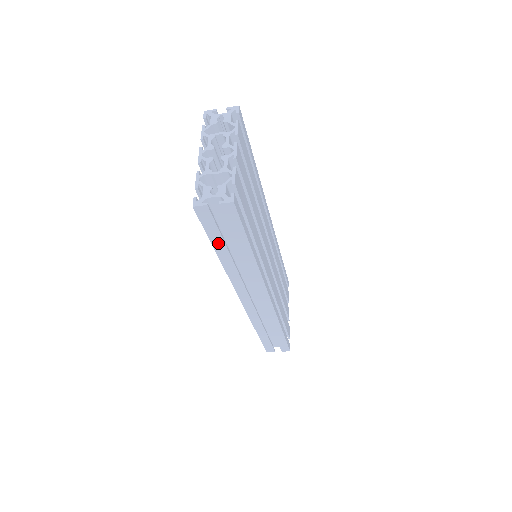
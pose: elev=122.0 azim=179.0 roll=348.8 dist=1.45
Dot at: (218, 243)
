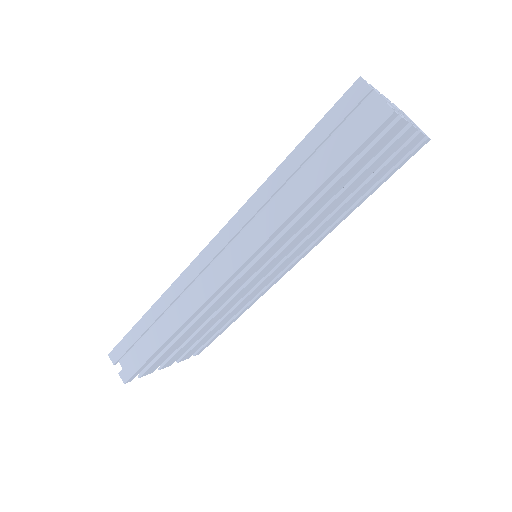
Dot at: (309, 145)
